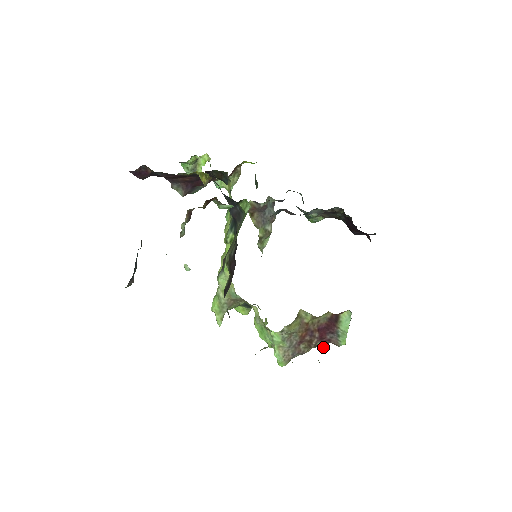
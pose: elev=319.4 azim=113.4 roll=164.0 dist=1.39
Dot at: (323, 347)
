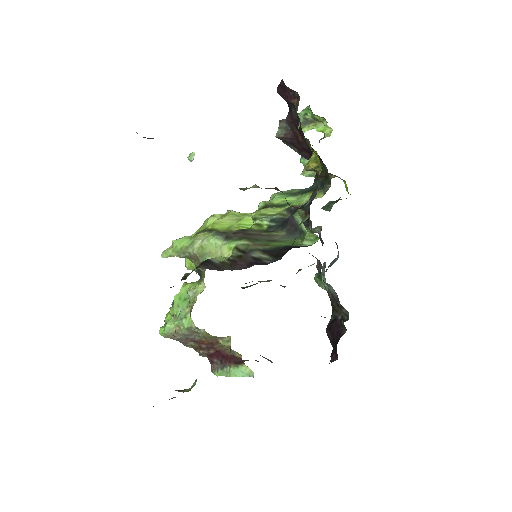
Dot at: (201, 354)
